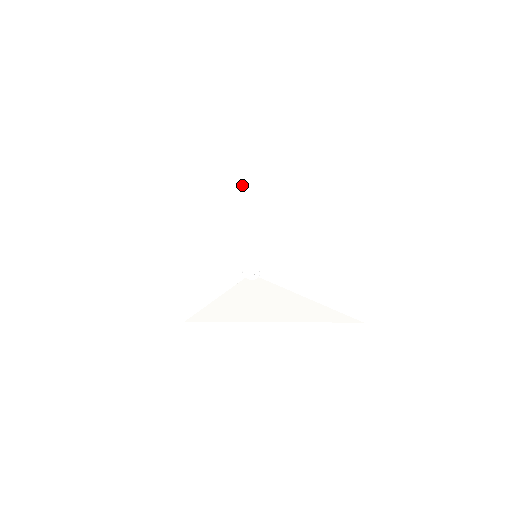
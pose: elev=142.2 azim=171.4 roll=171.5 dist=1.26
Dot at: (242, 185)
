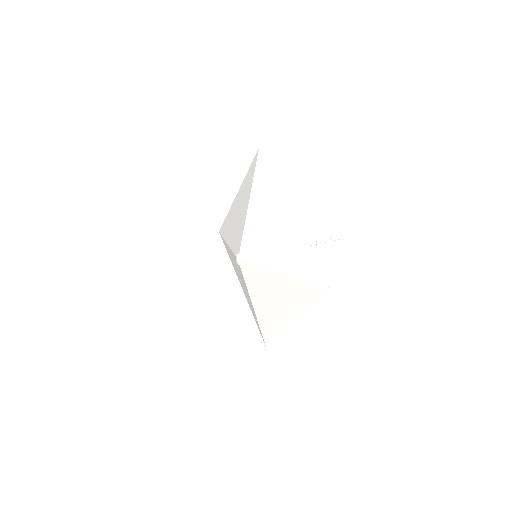
Dot at: (237, 211)
